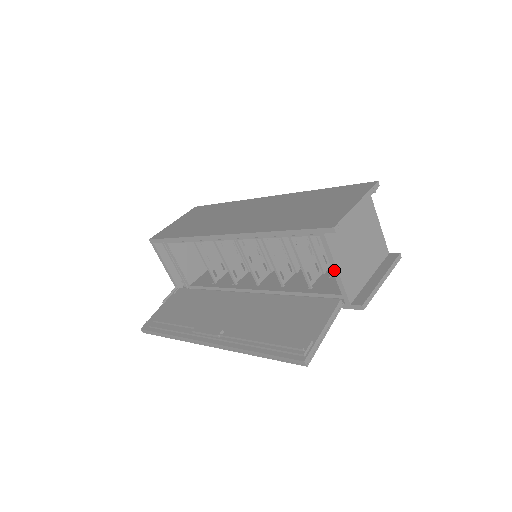
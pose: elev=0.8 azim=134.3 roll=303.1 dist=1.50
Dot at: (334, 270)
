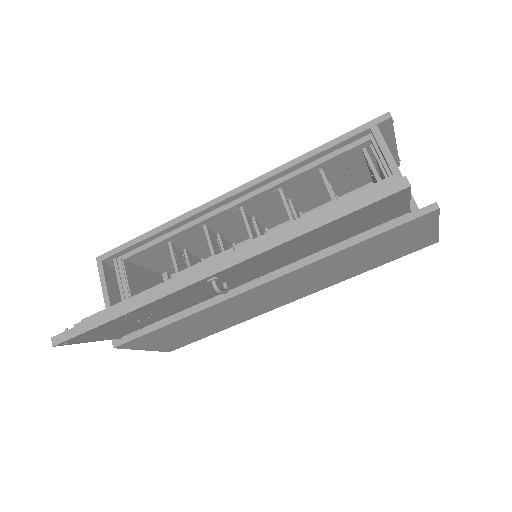
Dot at: (392, 167)
